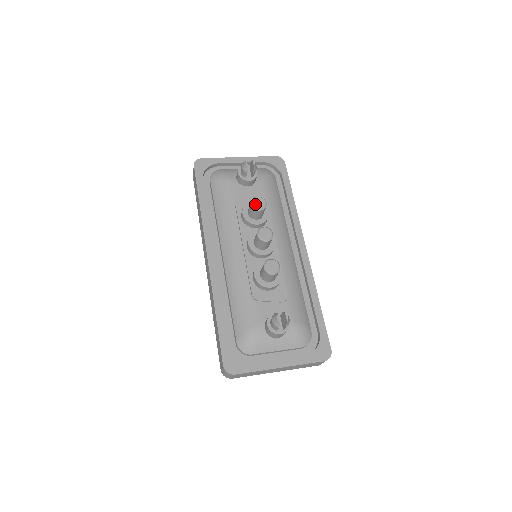
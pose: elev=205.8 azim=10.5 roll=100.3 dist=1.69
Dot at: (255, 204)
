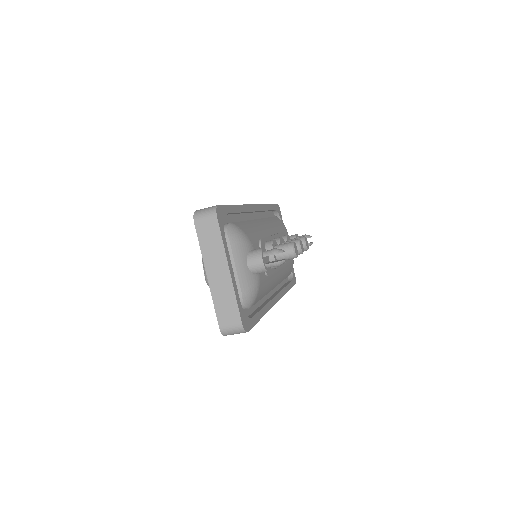
Dot at: (306, 239)
